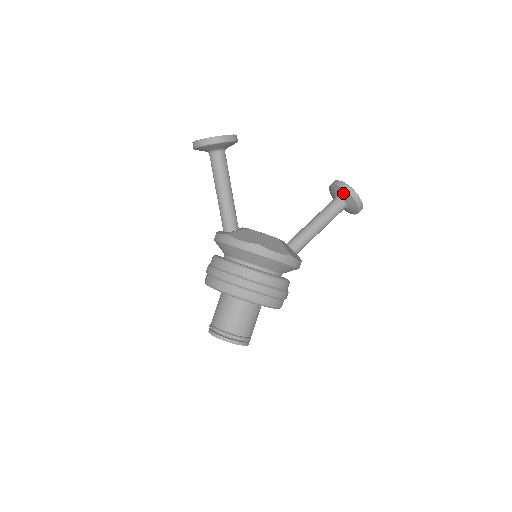
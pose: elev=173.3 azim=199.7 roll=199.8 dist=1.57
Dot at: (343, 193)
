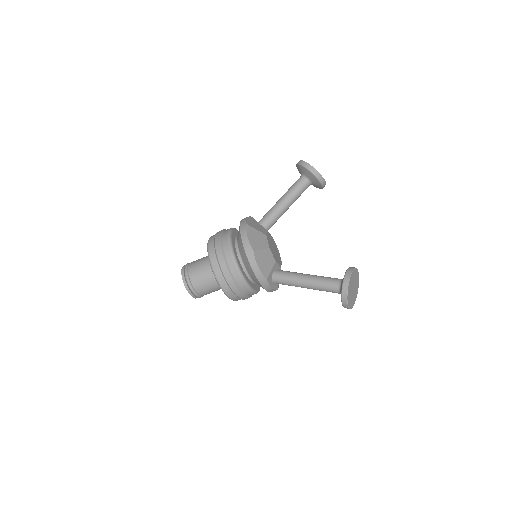
Dot at: occluded
